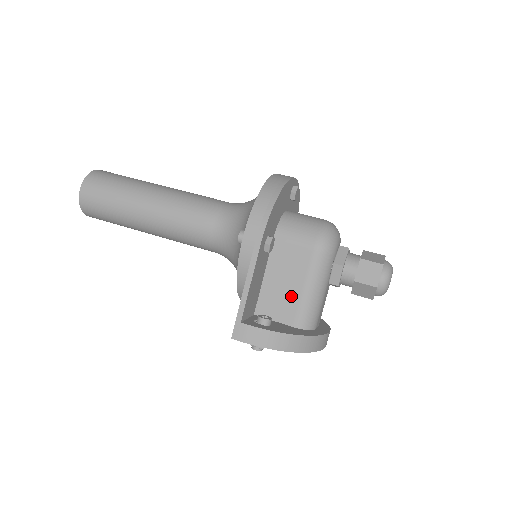
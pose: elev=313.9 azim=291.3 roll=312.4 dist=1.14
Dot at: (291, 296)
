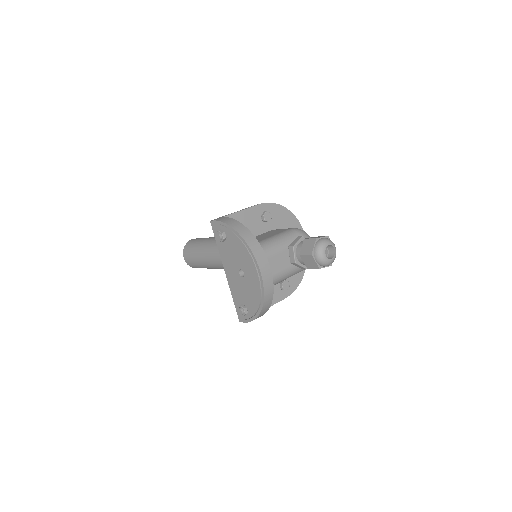
Dot at: (260, 239)
